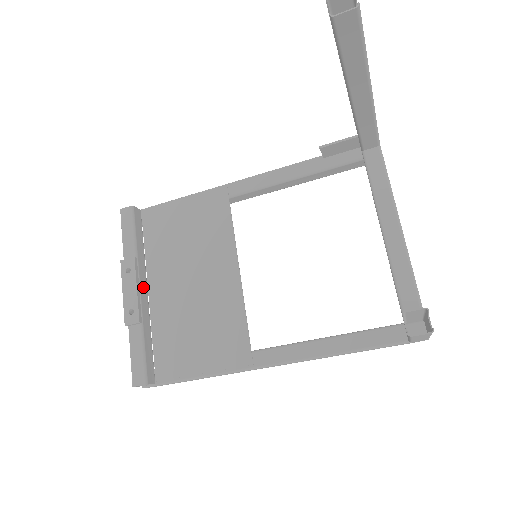
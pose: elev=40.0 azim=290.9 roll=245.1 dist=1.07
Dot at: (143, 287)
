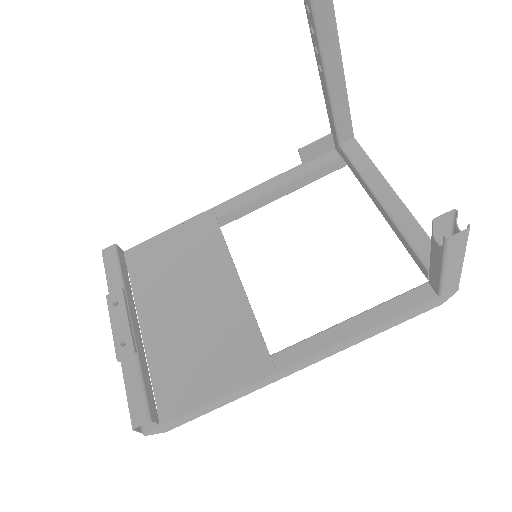
Dot at: (134, 320)
